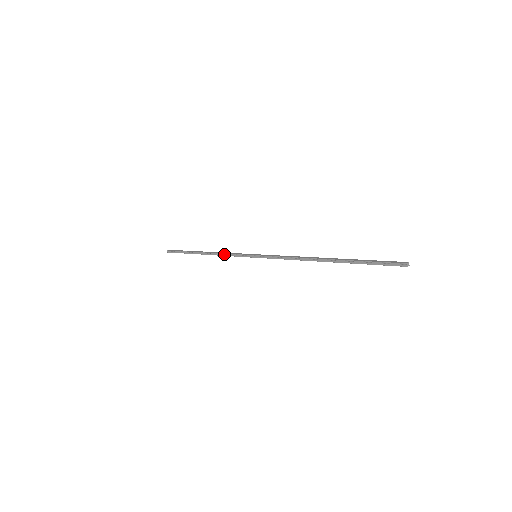
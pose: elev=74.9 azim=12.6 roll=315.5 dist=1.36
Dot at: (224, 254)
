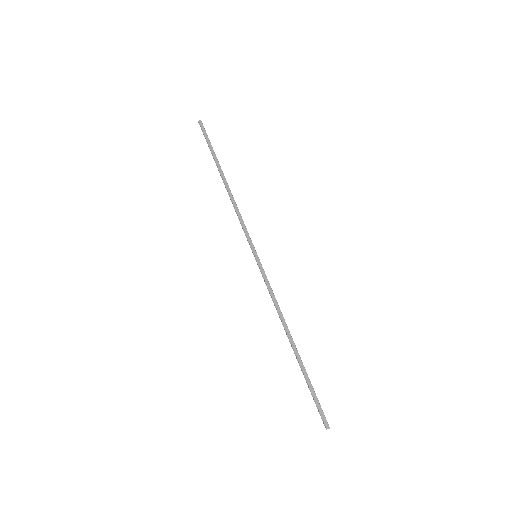
Dot at: (236, 212)
